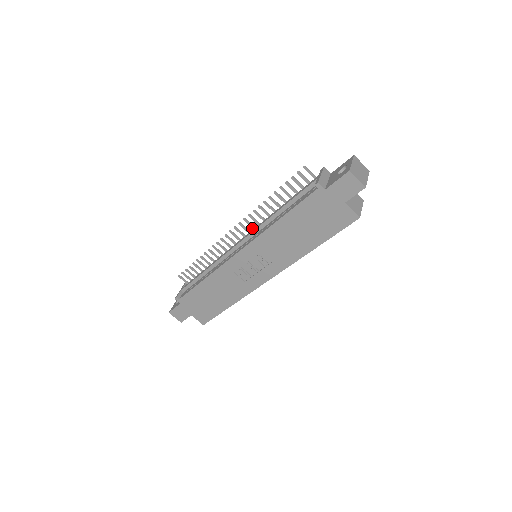
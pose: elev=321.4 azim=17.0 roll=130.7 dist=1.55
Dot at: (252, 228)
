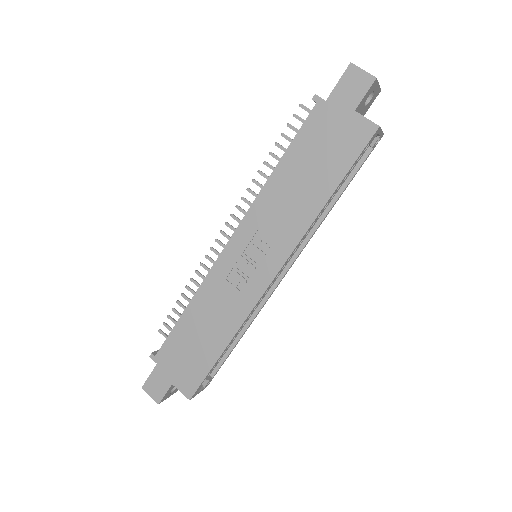
Dot at: occluded
